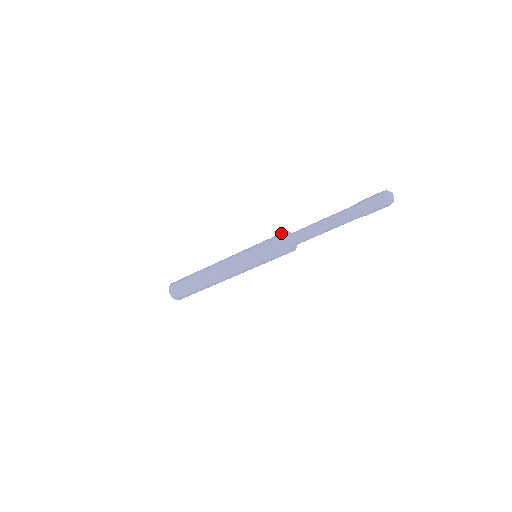
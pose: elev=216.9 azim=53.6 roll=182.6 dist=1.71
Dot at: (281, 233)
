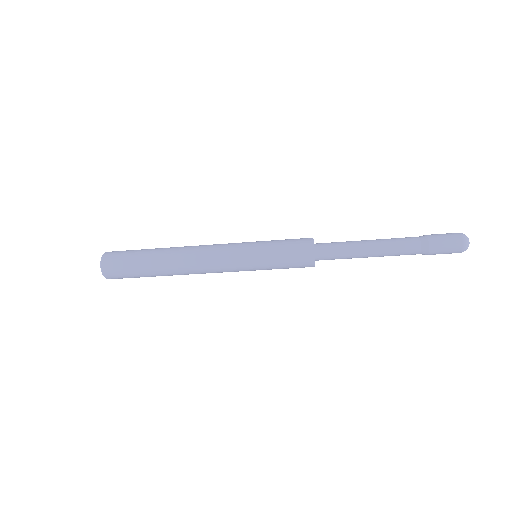
Dot at: occluded
